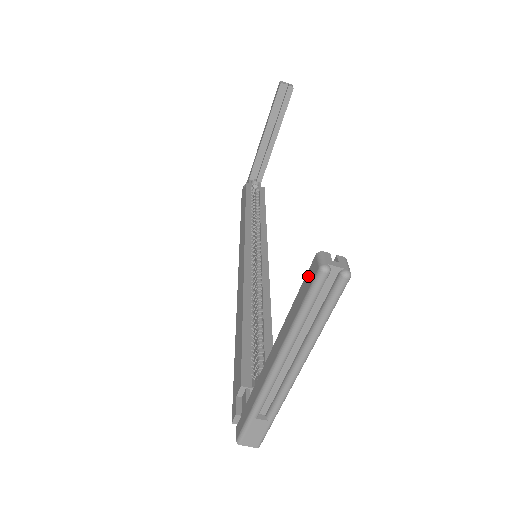
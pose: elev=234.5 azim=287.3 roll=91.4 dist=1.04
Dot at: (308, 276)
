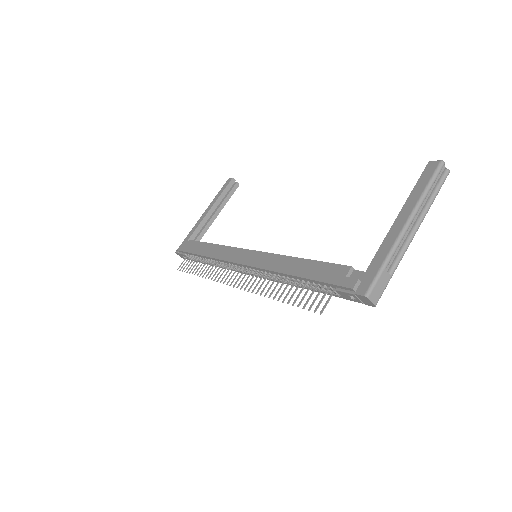
Dot at: (427, 171)
